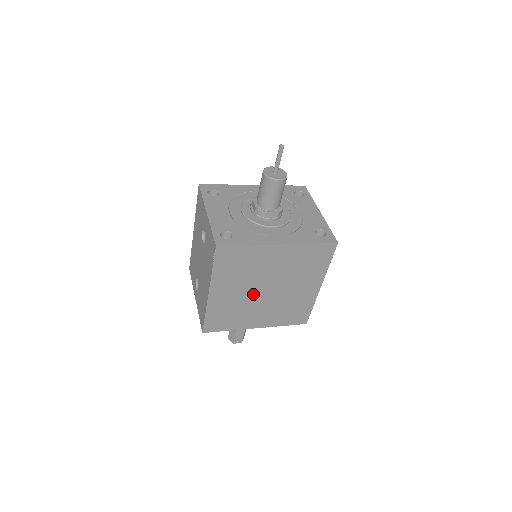
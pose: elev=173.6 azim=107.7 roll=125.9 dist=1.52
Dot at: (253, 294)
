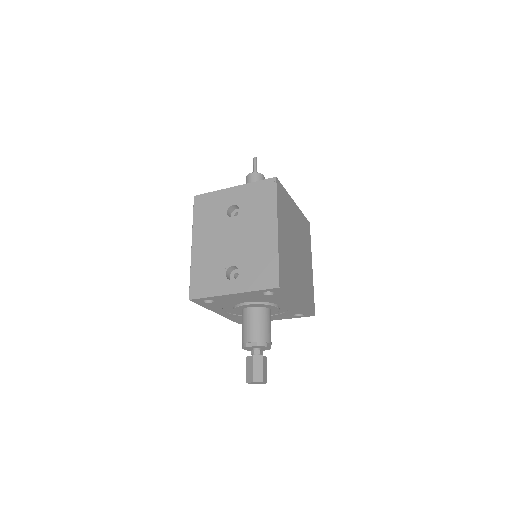
Dot at: (293, 250)
